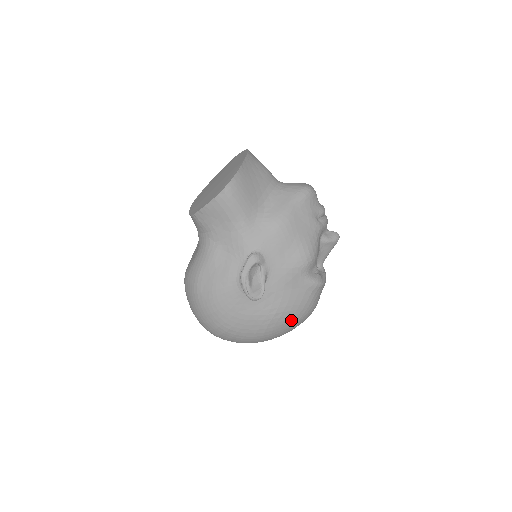
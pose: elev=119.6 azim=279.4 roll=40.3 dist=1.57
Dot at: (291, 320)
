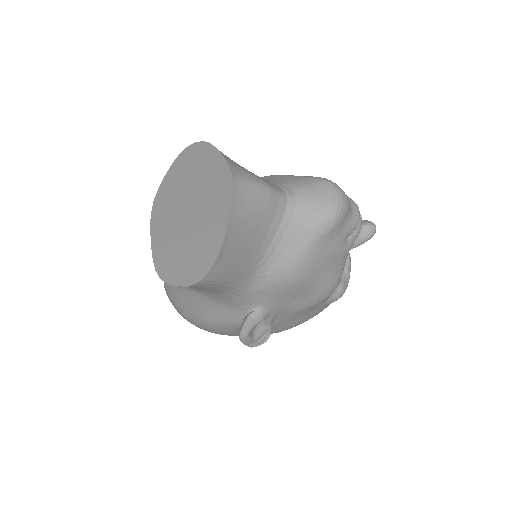
Dot at: occluded
